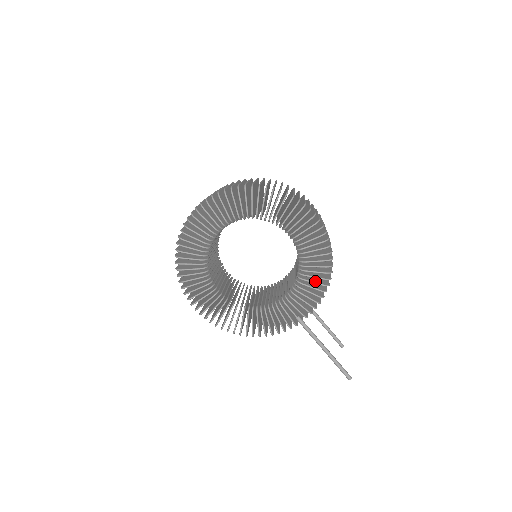
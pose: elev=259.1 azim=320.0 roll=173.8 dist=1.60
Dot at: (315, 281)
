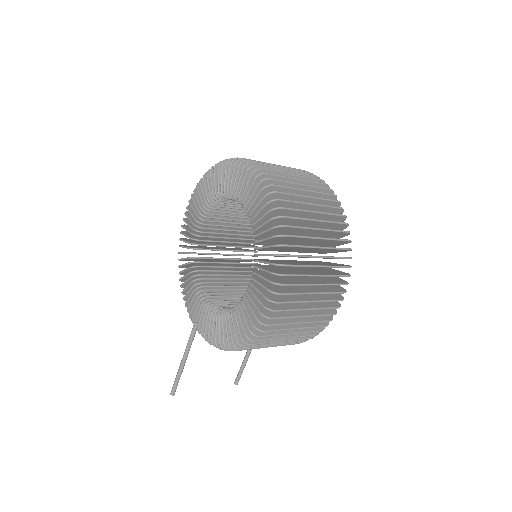
Dot at: (223, 332)
